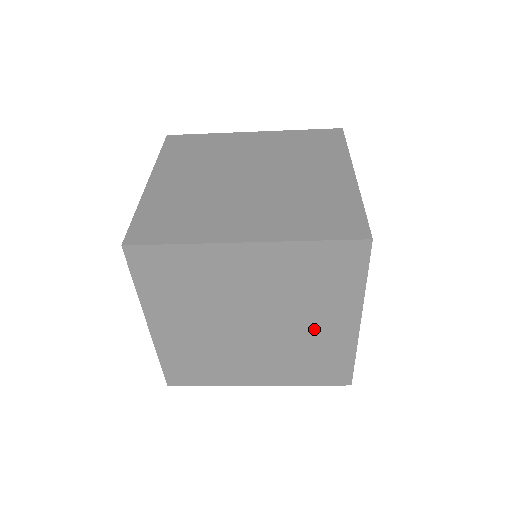
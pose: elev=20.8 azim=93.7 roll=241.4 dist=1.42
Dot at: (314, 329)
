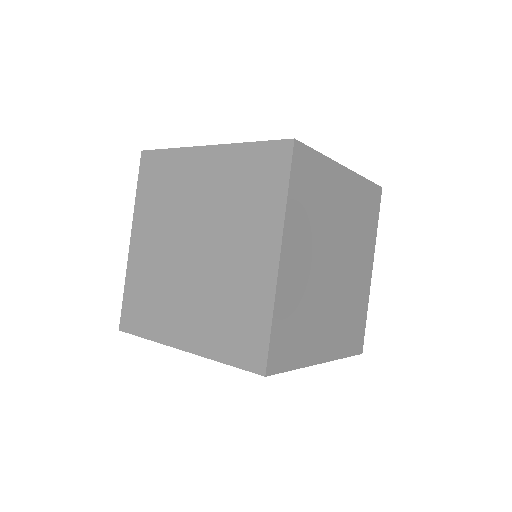
Dot at: occluded
